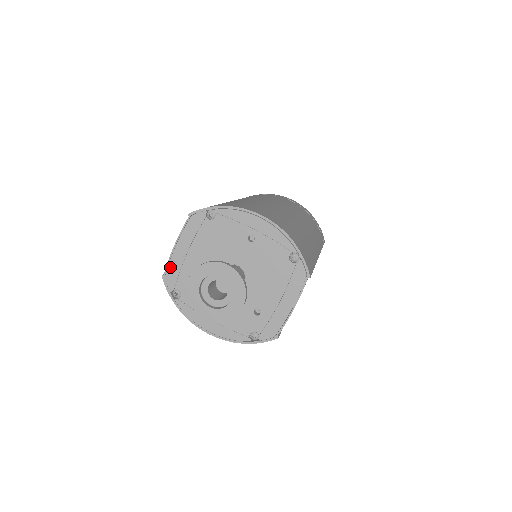
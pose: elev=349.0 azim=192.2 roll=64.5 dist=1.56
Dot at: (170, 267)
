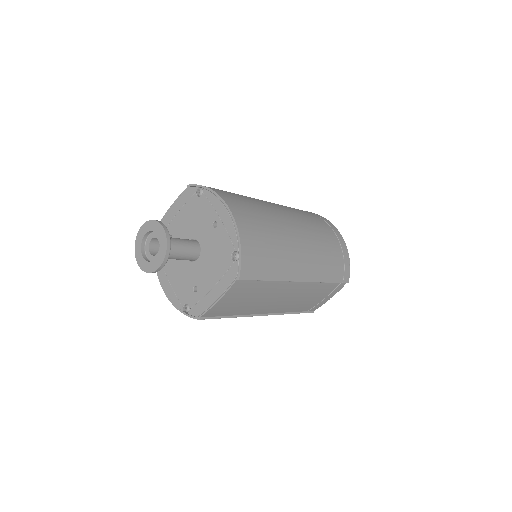
Dot at: (162, 222)
